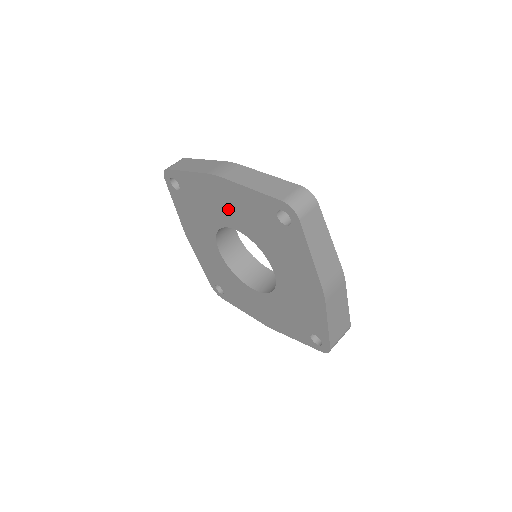
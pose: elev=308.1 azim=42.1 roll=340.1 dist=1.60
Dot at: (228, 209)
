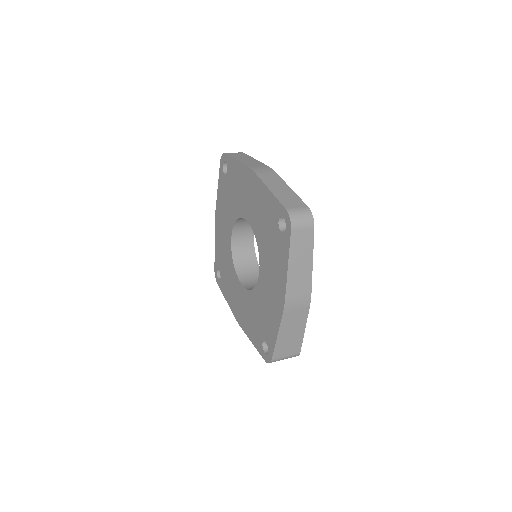
Dot at: (250, 203)
